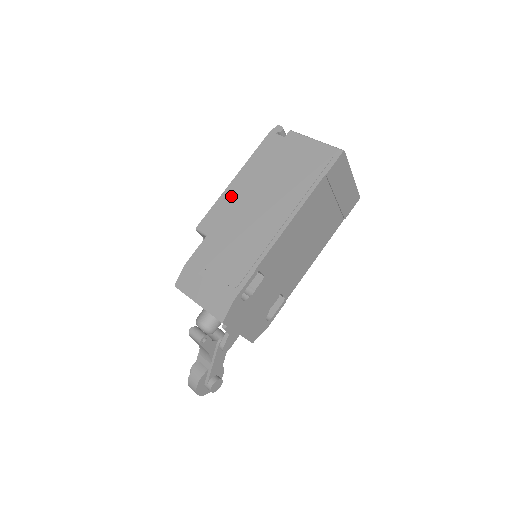
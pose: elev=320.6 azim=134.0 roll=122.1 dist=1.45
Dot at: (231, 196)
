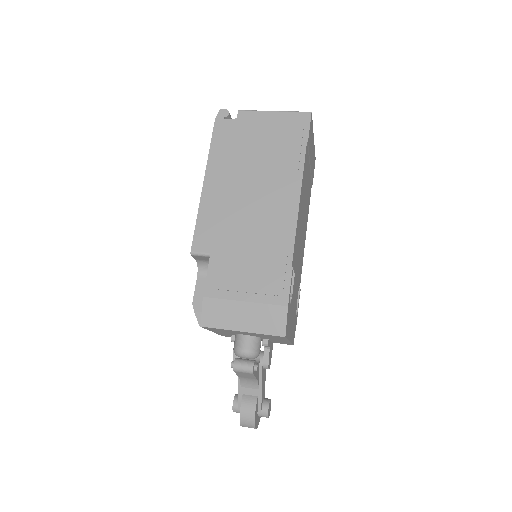
Dot at: (212, 202)
